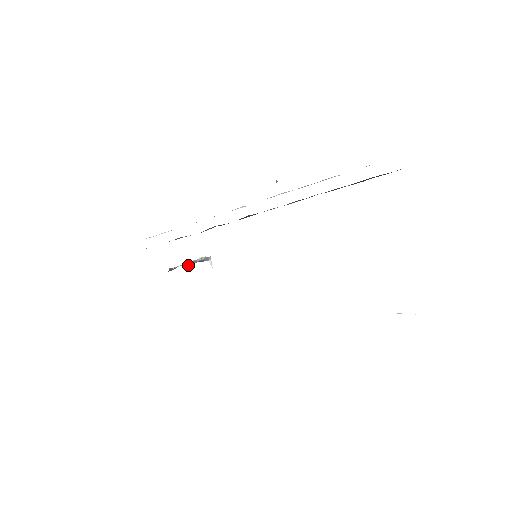
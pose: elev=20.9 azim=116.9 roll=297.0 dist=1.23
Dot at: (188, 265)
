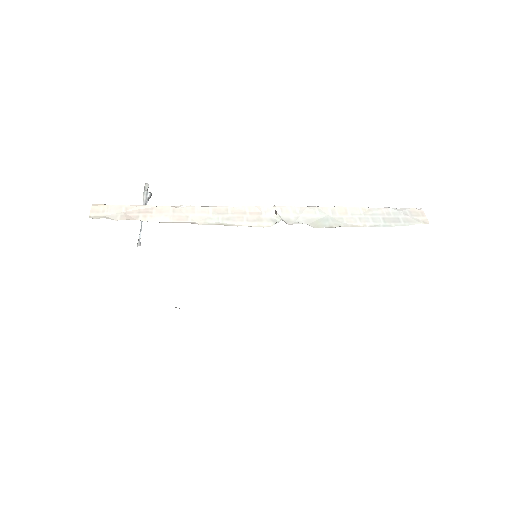
Dot at: occluded
